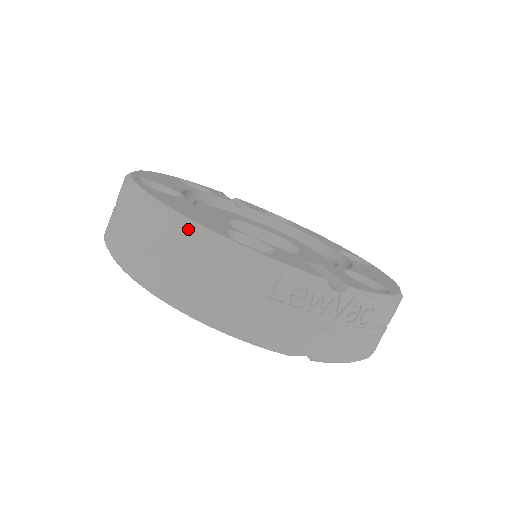
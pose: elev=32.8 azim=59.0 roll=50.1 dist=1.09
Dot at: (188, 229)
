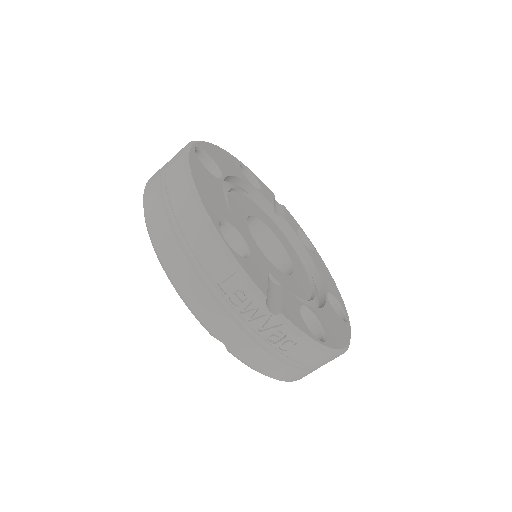
Dot at: (193, 203)
